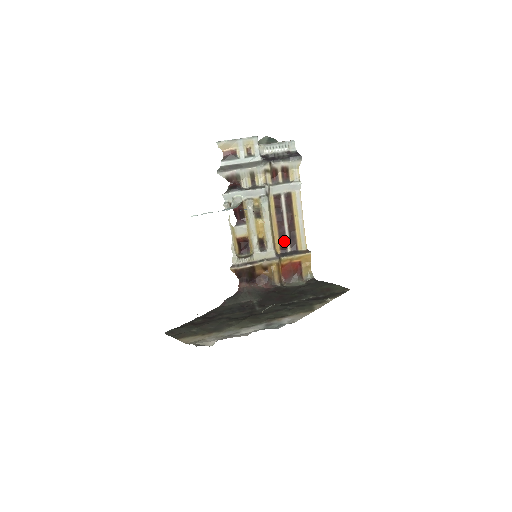
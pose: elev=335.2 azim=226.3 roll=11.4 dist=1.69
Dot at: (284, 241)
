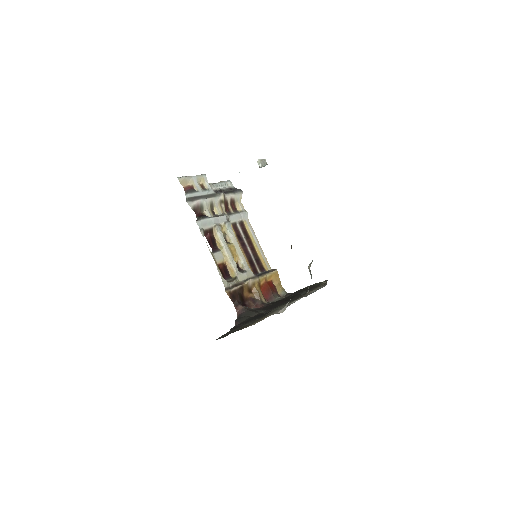
Dot at: (253, 264)
